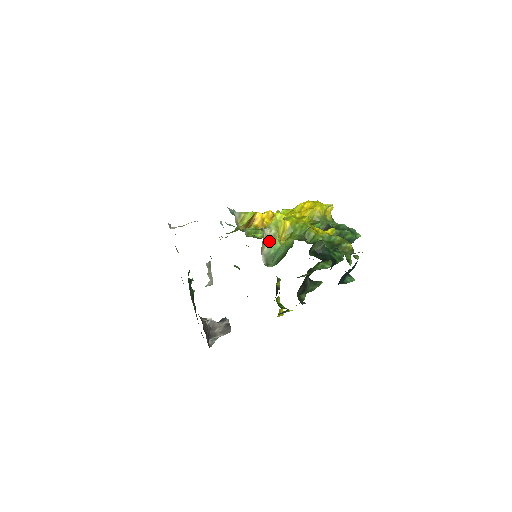
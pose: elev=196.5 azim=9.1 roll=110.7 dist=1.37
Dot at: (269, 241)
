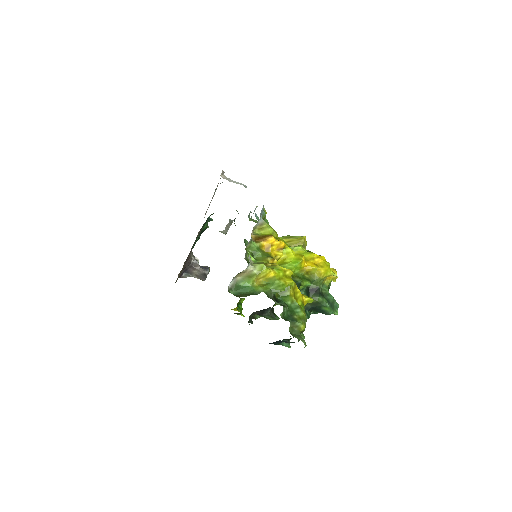
Dot at: (246, 275)
